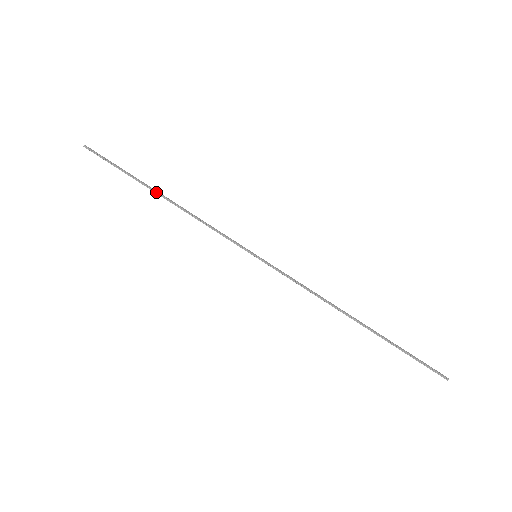
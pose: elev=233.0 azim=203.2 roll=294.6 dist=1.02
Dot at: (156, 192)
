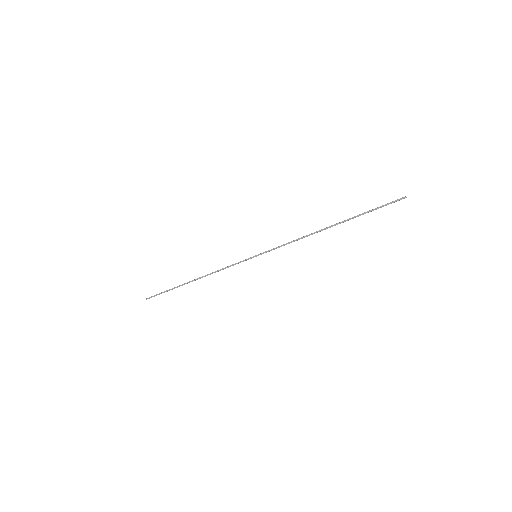
Dot at: occluded
